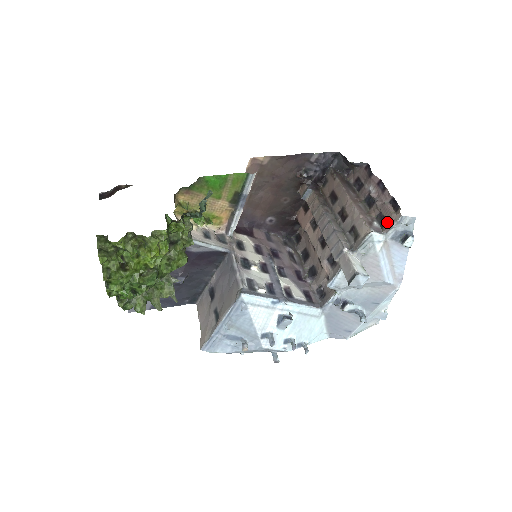
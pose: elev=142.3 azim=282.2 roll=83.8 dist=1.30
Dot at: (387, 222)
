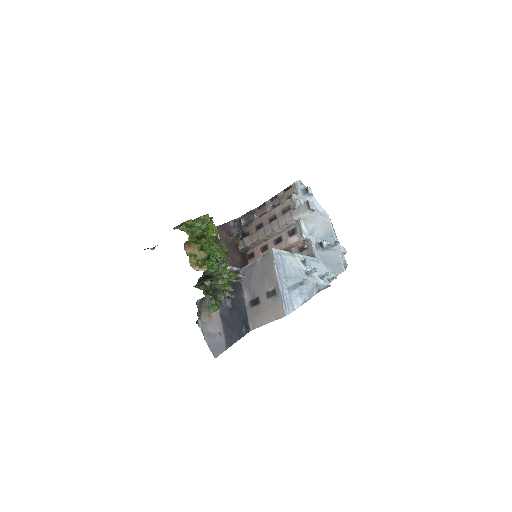
Dot at: occluded
